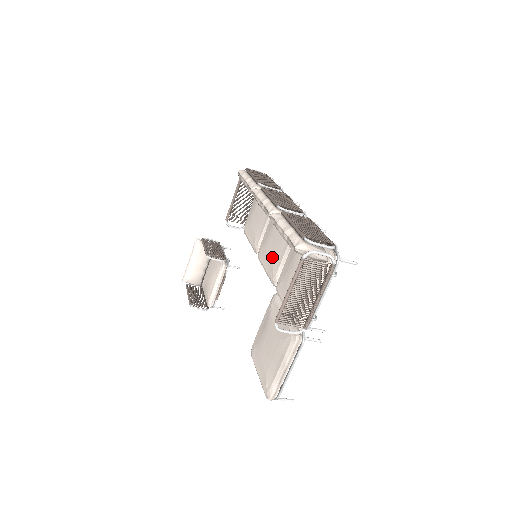
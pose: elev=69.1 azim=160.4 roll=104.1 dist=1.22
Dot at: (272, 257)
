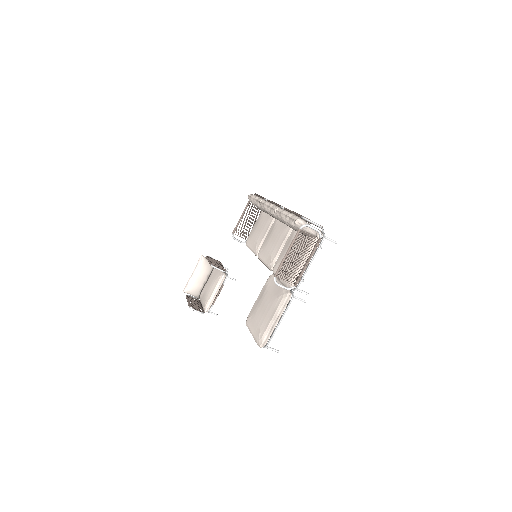
Dot at: (271, 250)
